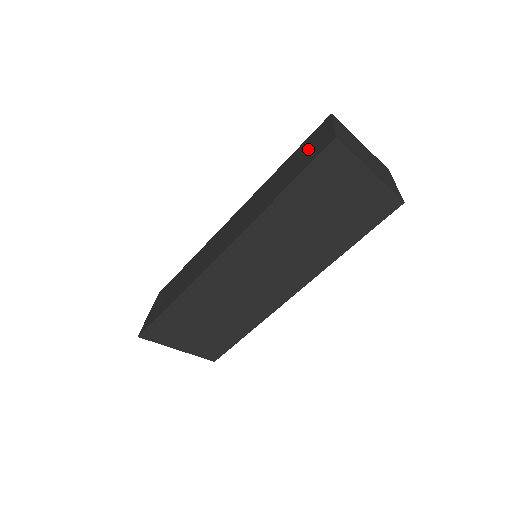
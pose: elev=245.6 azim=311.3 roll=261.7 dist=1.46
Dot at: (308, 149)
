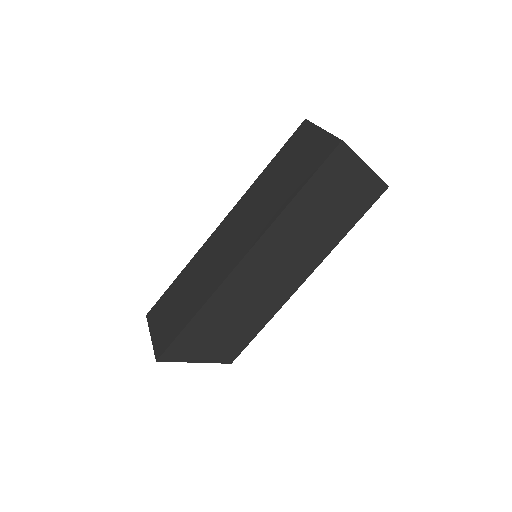
Dot at: (301, 152)
